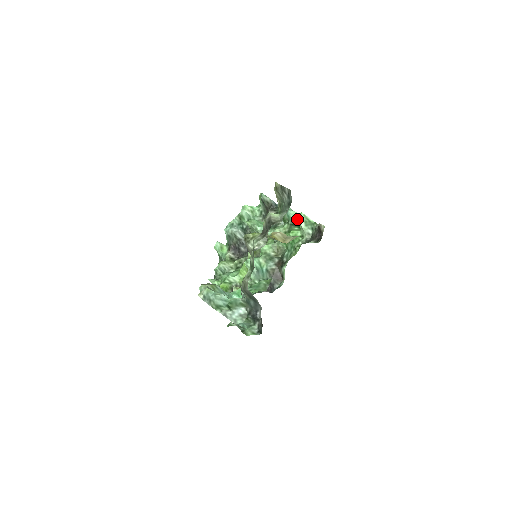
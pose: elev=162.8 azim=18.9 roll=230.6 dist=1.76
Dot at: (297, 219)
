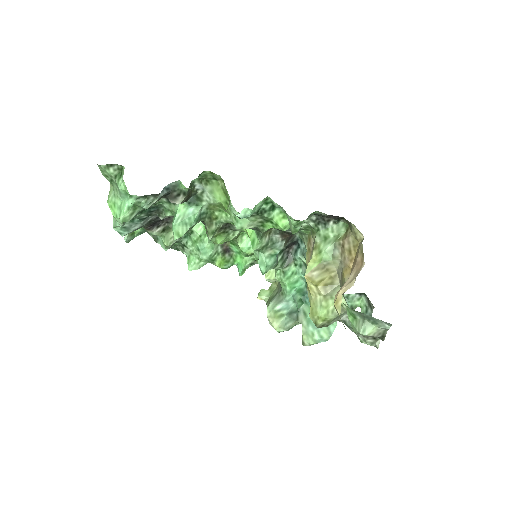
Dot at: occluded
